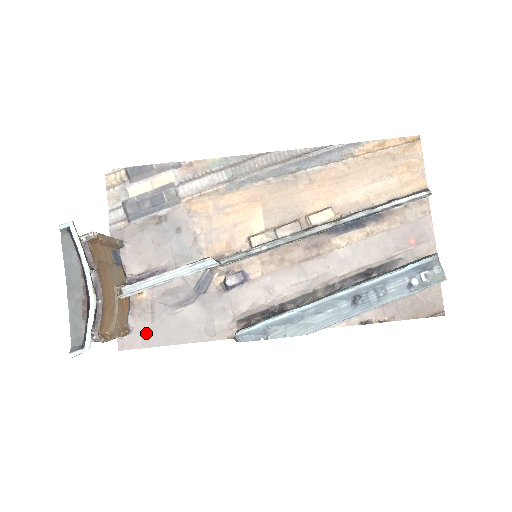
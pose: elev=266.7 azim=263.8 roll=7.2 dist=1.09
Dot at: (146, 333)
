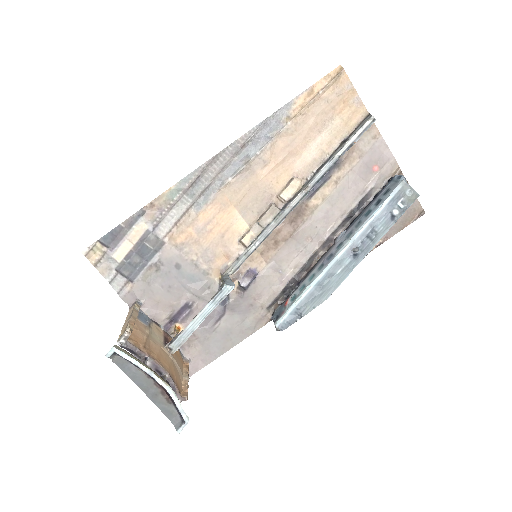
Dot at: (202, 355)
